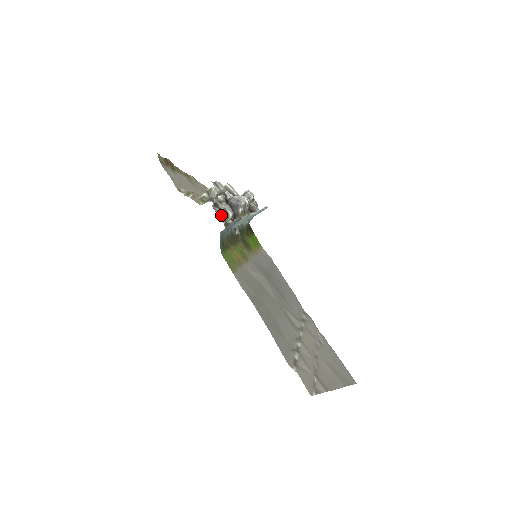
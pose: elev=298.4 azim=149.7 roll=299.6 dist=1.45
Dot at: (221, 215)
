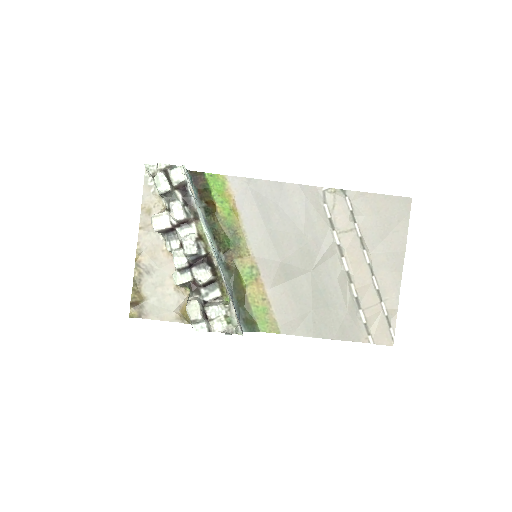
Dot at: (211, 291)
